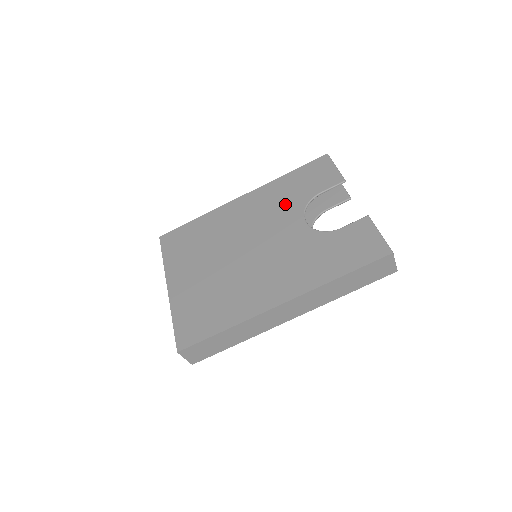
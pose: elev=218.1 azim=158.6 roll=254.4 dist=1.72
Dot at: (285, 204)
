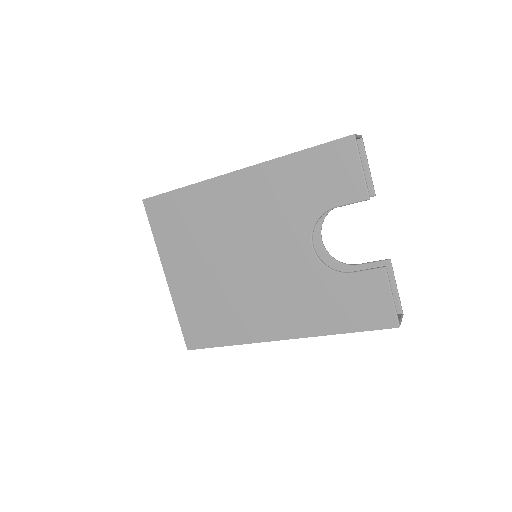
Dot at: (290, 209)
